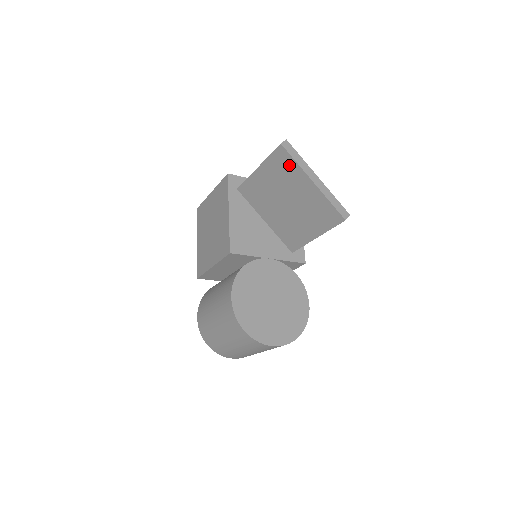
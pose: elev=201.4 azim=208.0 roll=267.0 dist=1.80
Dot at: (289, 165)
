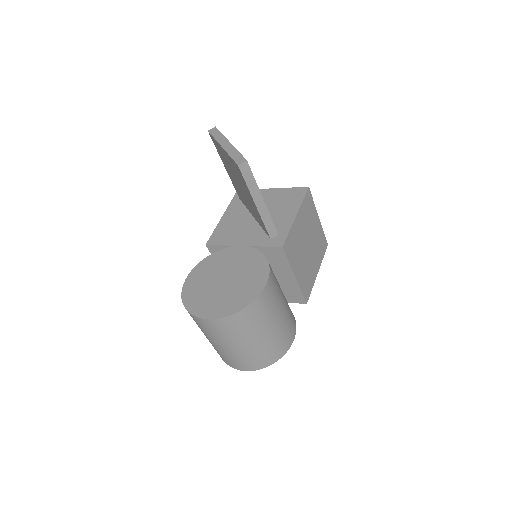
Dot at: (217, 145)
